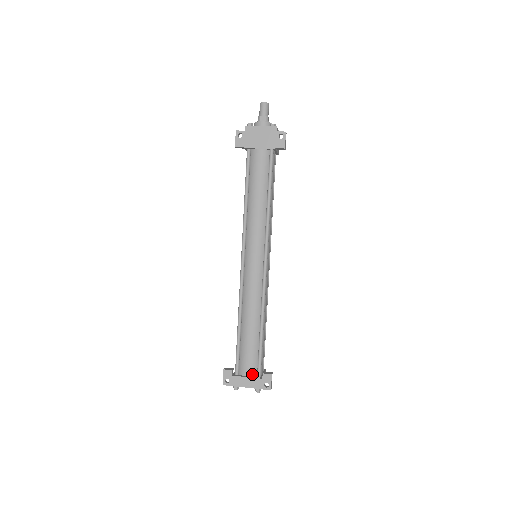
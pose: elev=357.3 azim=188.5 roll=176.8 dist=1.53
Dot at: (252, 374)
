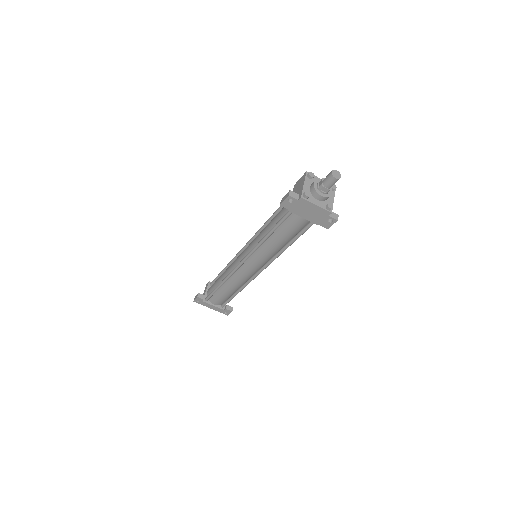
Dot at: (218, 304)
